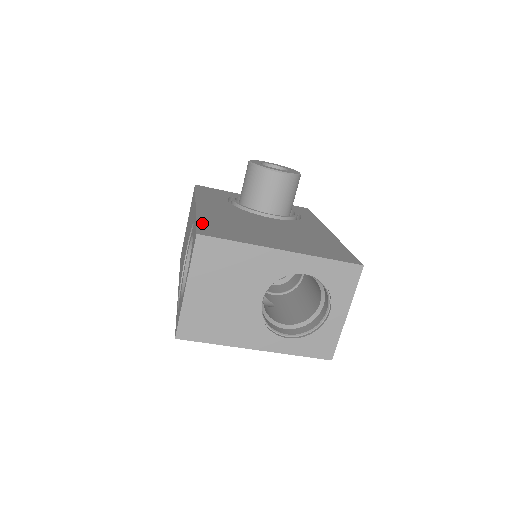
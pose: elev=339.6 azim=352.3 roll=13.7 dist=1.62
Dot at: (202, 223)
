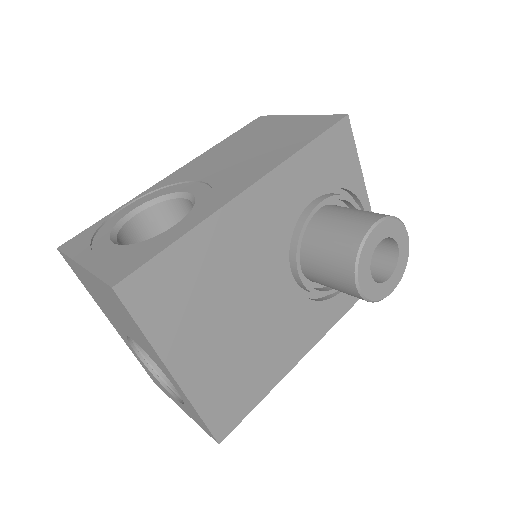
Dot at: (167, 258)
